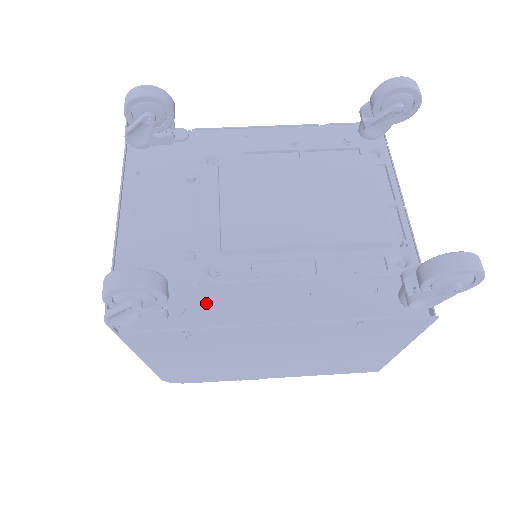
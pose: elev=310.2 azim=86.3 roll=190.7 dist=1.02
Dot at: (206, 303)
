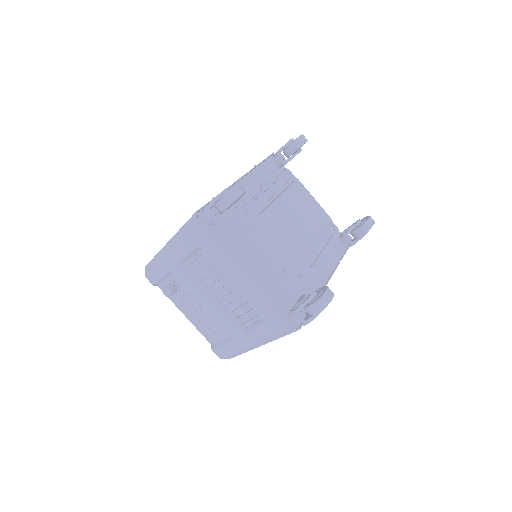
Dot at: (307, 291)
